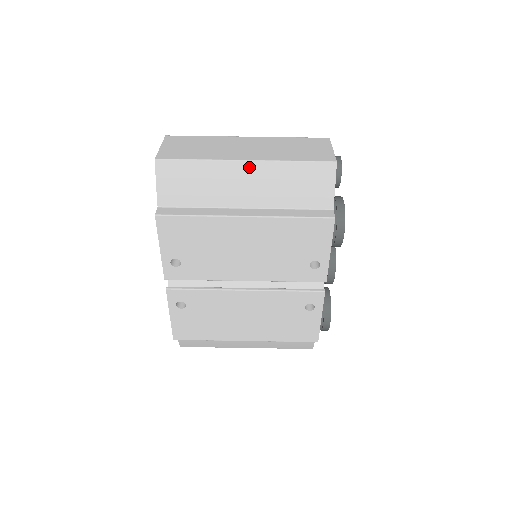
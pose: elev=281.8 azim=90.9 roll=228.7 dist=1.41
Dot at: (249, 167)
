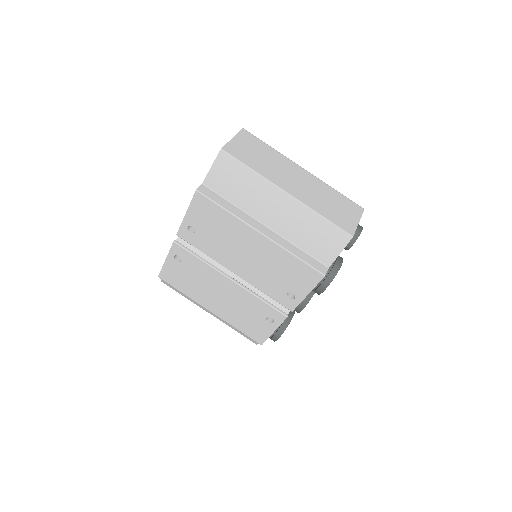
Dot at: (287, 199)
